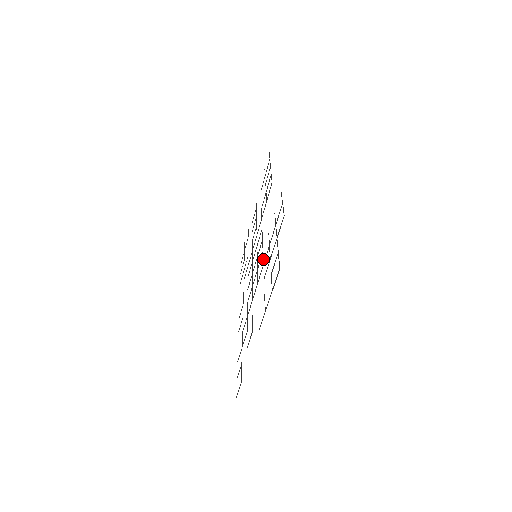
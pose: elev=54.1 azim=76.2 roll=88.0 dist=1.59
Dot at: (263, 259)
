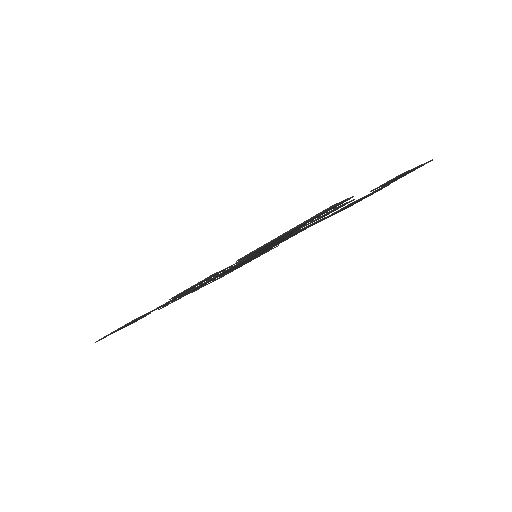
Dot at: (321, 220)
